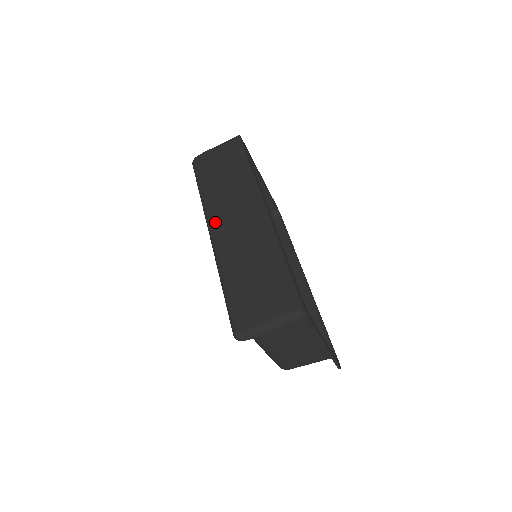
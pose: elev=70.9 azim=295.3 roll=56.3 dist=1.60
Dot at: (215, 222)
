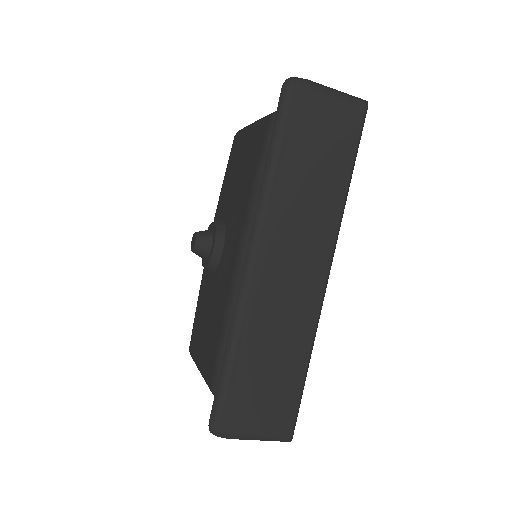
Dot at: (265, 247)
